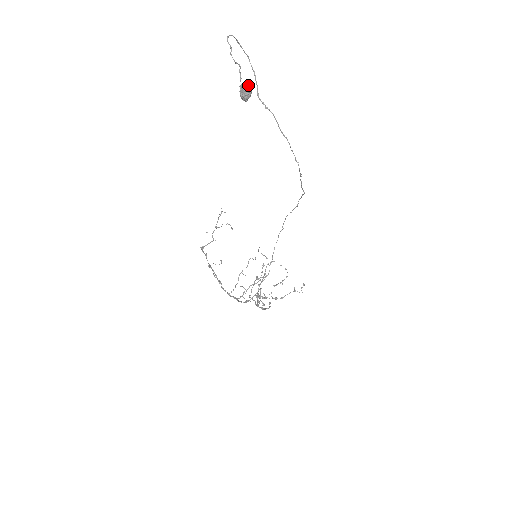
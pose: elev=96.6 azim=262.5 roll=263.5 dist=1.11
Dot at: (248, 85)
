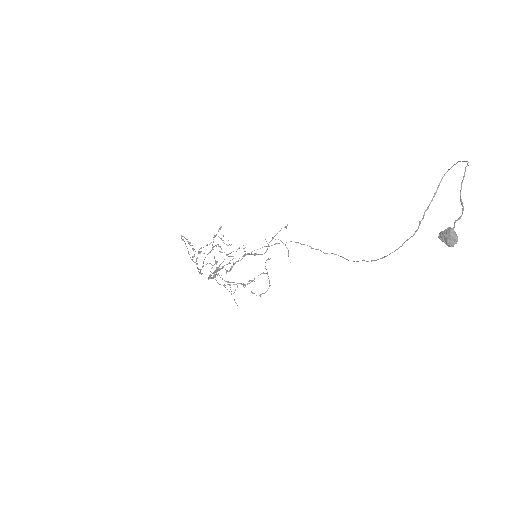
Dot at: occluded
